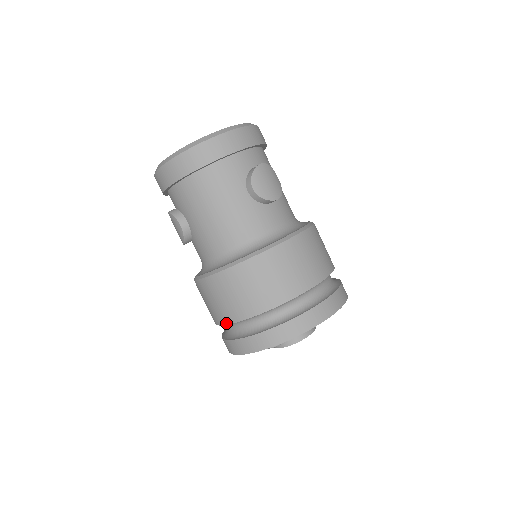
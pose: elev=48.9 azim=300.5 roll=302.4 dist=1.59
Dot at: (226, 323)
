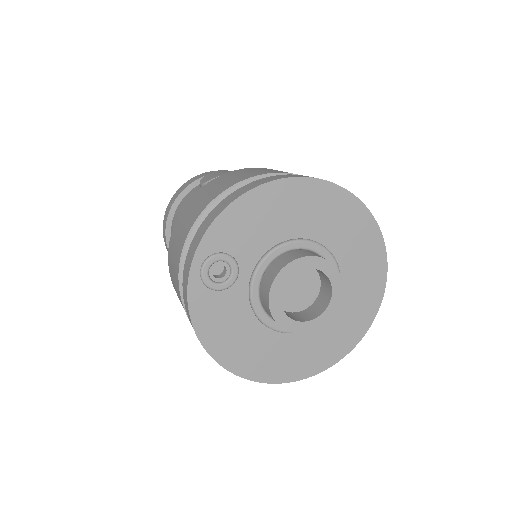
Dot at: (182, 305)
